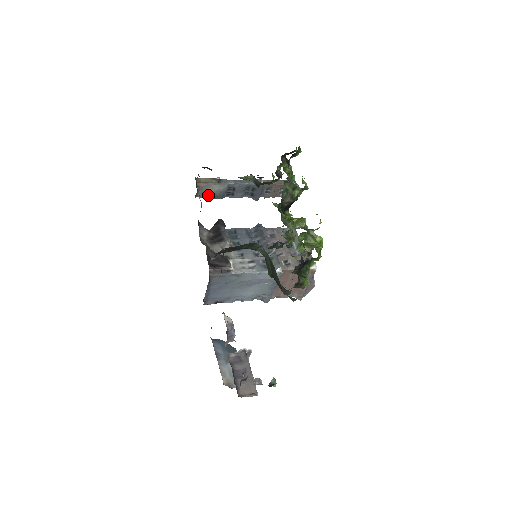
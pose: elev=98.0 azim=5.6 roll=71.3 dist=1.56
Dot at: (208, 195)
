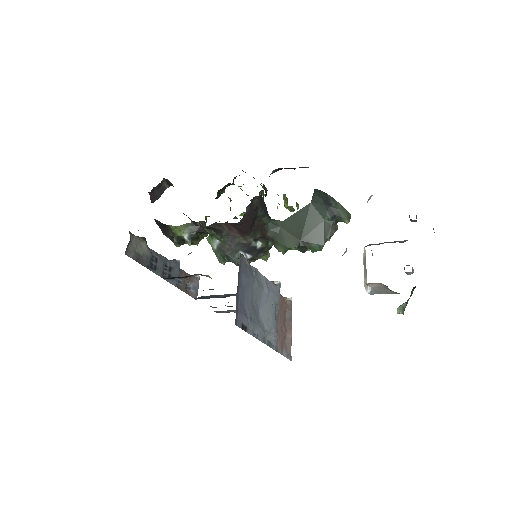
Dot at: (136, 256)
